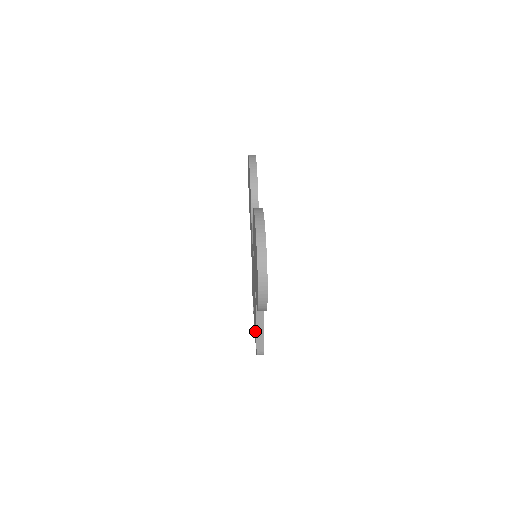
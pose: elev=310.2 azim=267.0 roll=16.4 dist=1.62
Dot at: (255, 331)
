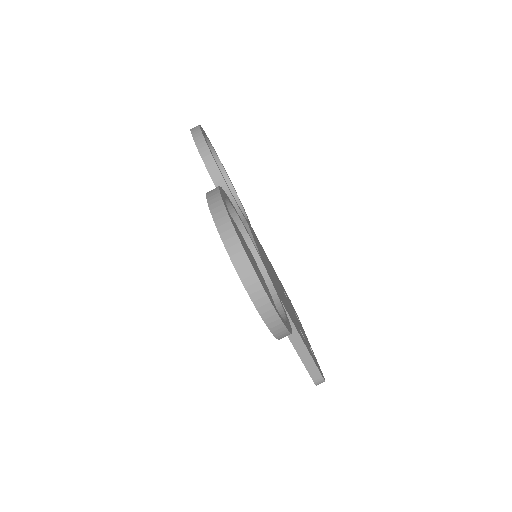
Dot at: occluded
